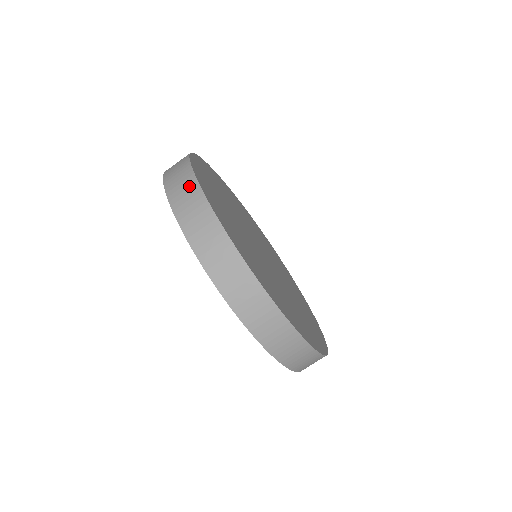
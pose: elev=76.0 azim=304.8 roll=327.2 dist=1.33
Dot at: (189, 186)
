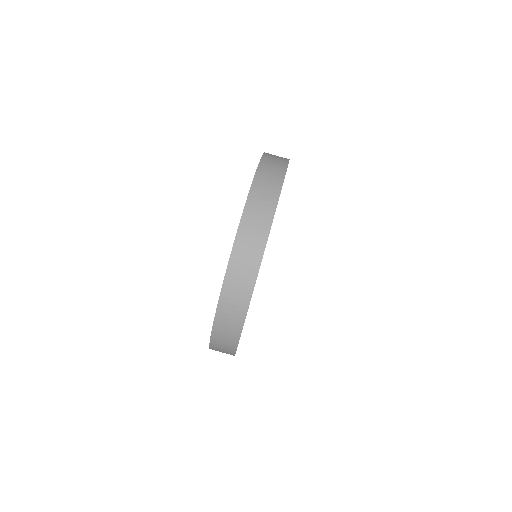
Dot at: occluded
